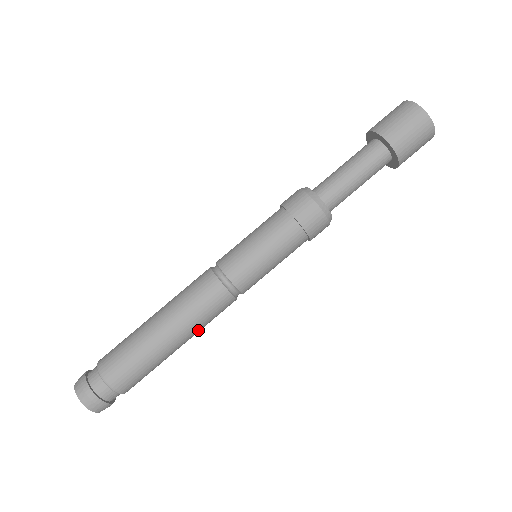
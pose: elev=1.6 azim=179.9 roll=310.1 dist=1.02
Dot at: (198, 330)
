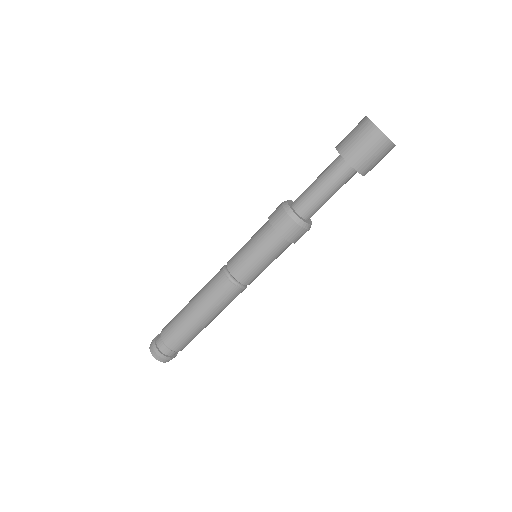
Dot at: (213, 309)
